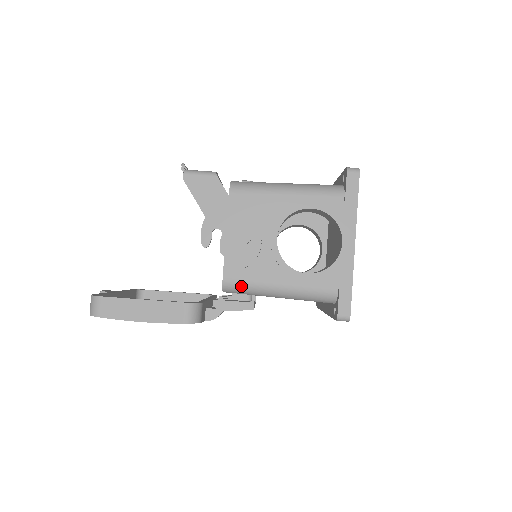
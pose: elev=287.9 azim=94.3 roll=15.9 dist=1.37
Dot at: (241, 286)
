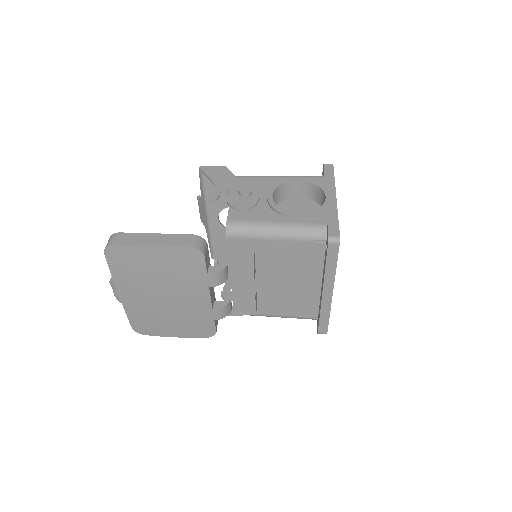
Dot at: (242, 225)
